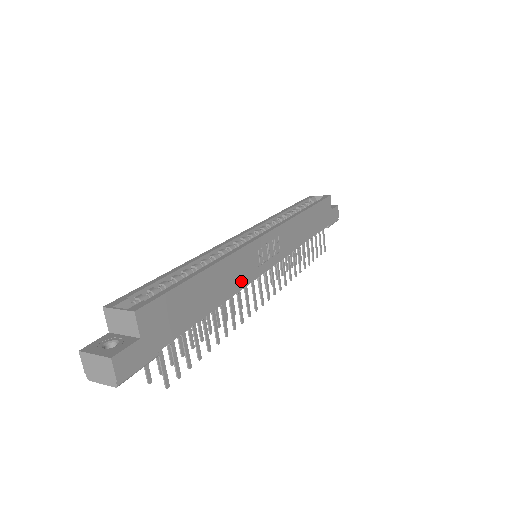
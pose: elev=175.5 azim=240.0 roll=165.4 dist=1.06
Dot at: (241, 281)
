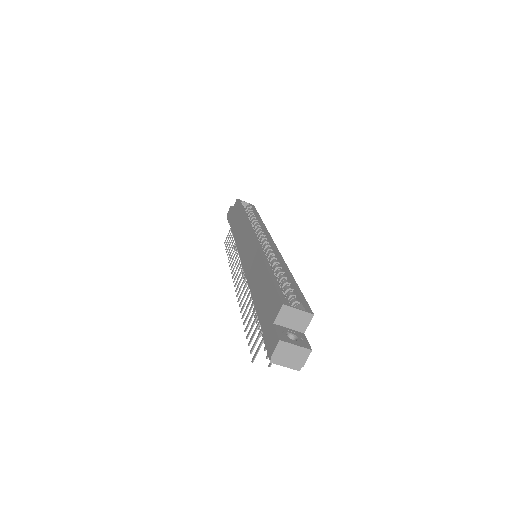
Dot at: occluded
